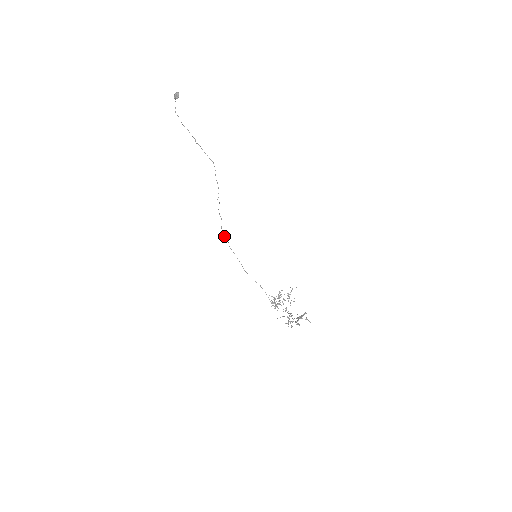
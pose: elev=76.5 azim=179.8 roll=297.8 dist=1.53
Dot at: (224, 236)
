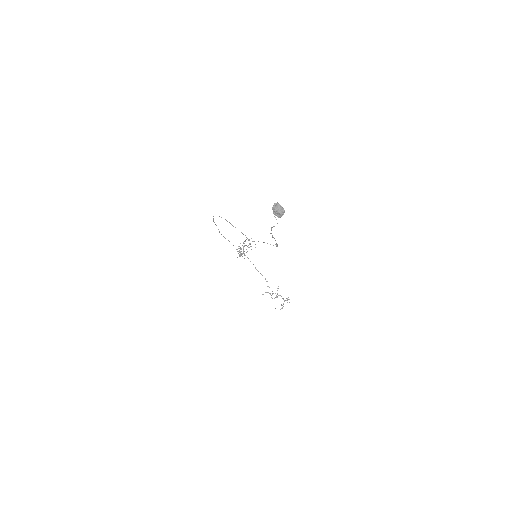
Dot at: occluded
